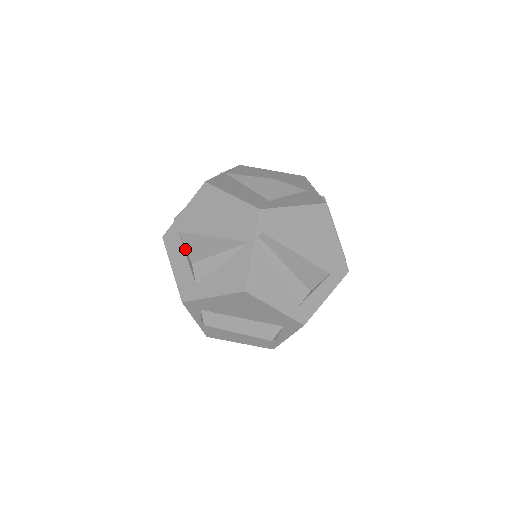
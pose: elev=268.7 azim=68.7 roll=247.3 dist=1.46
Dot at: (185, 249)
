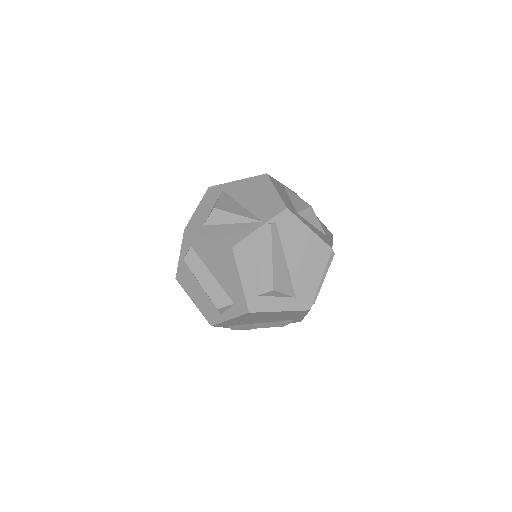
Dot at: (217, 200)
